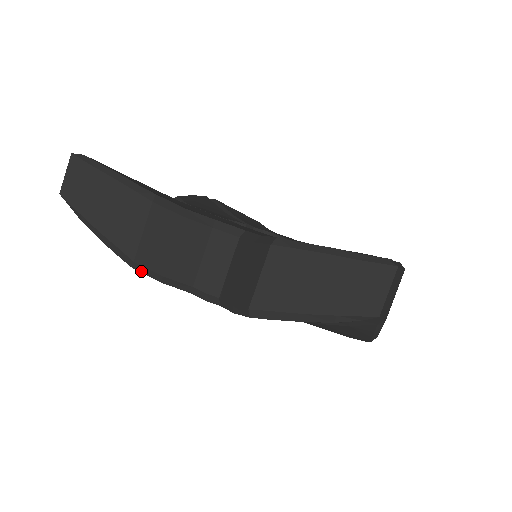
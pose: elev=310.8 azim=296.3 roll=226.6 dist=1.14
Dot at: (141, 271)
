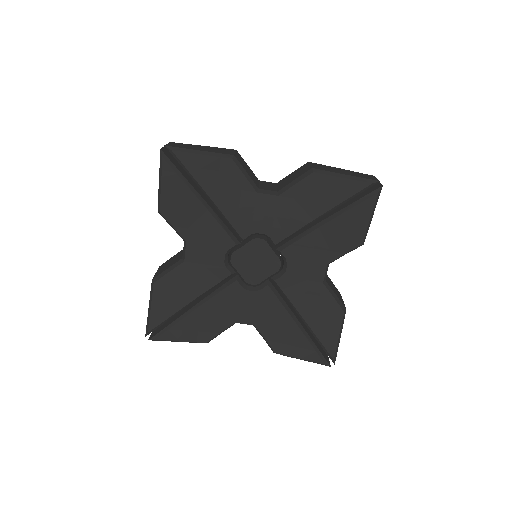
Dot at: occluded
